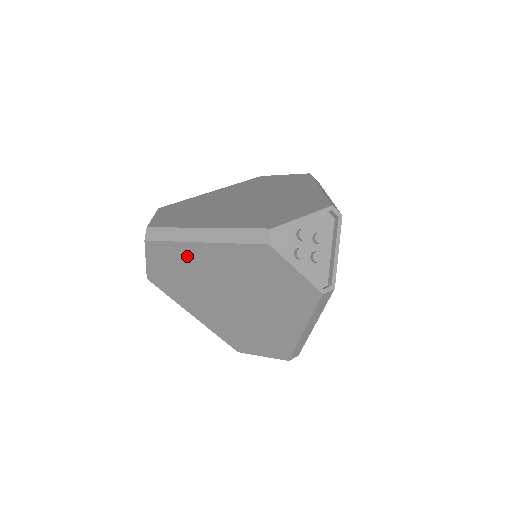
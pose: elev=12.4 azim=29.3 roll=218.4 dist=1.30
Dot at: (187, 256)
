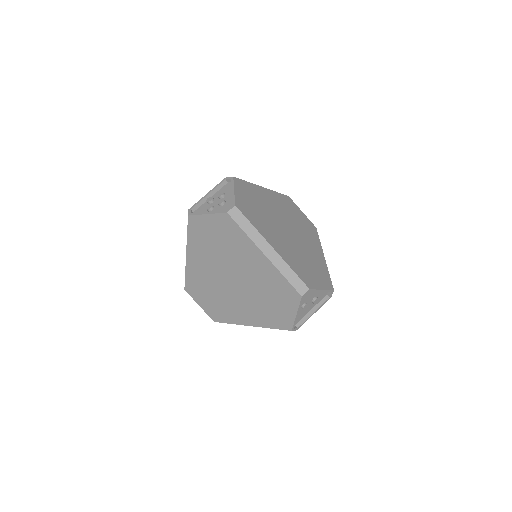
Dot at: (196, 275)
